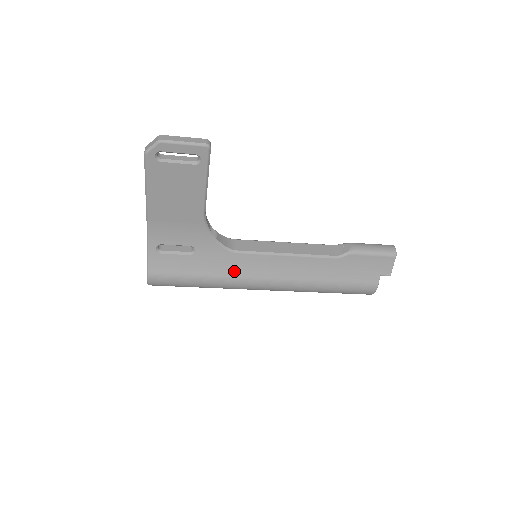
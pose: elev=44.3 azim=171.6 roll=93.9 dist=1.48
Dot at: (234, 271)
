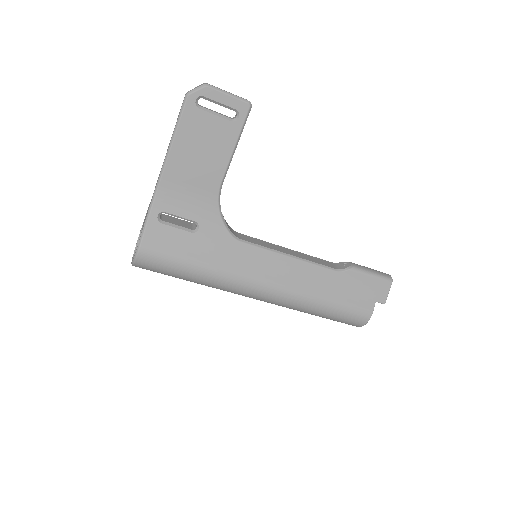
Dot at: (234, 263)
